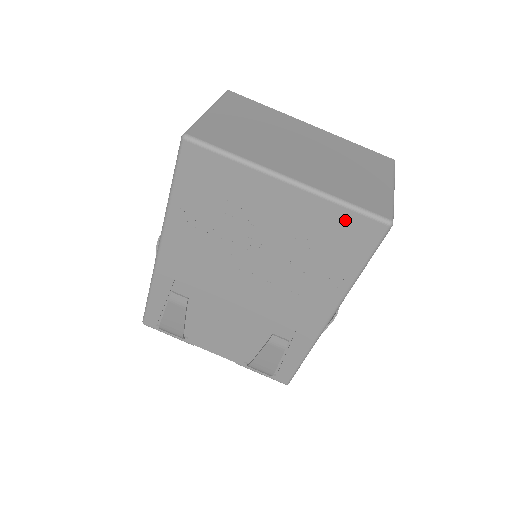
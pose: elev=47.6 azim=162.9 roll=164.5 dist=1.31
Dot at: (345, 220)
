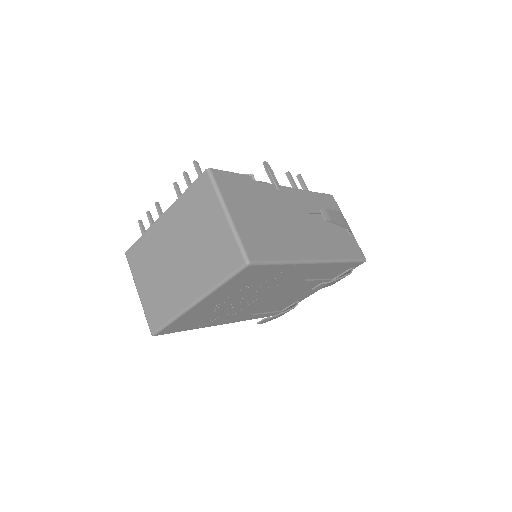
Dot at: (236, 281)
